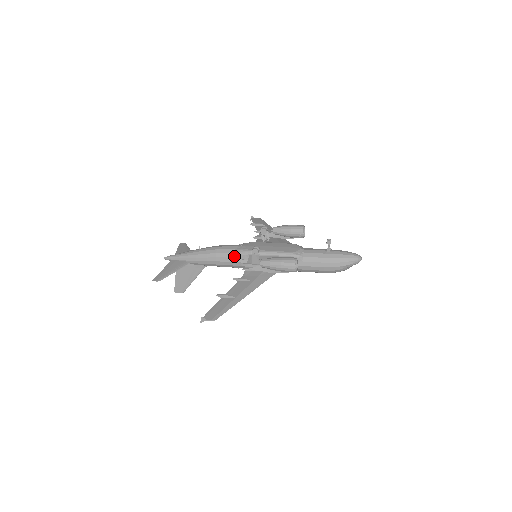
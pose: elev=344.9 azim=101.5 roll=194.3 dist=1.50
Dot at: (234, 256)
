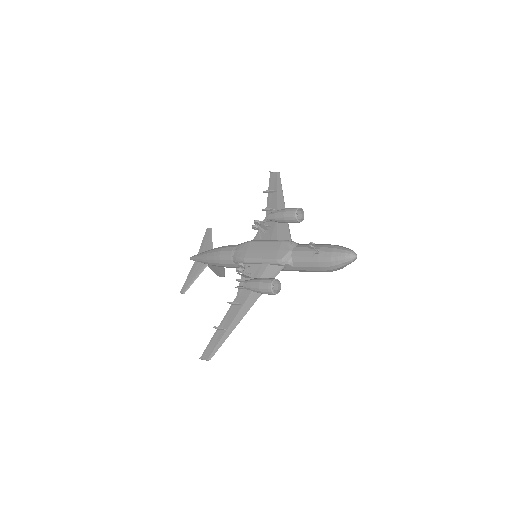
Dot at: (234, 263)
